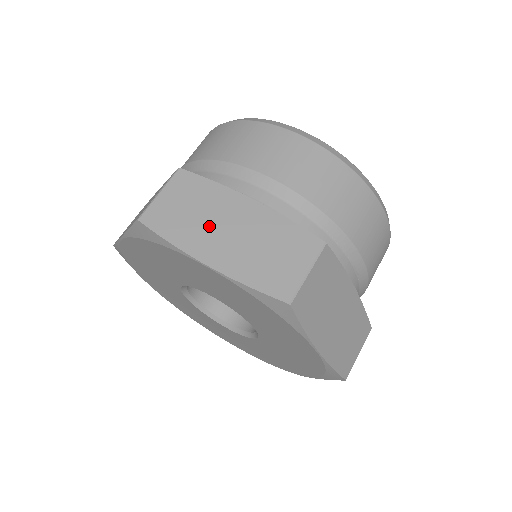
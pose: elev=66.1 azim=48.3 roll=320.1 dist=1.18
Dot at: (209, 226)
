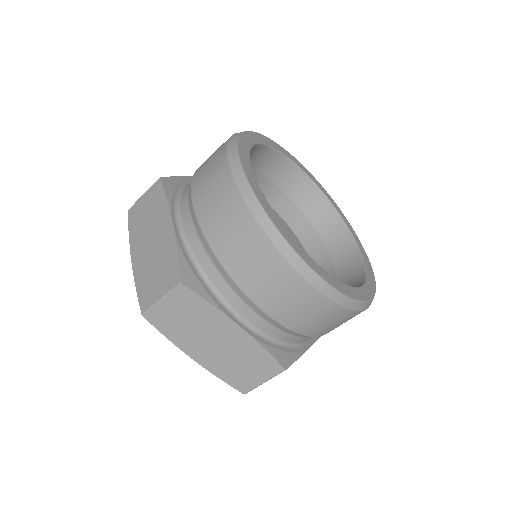
Dot at: (199, 336)
